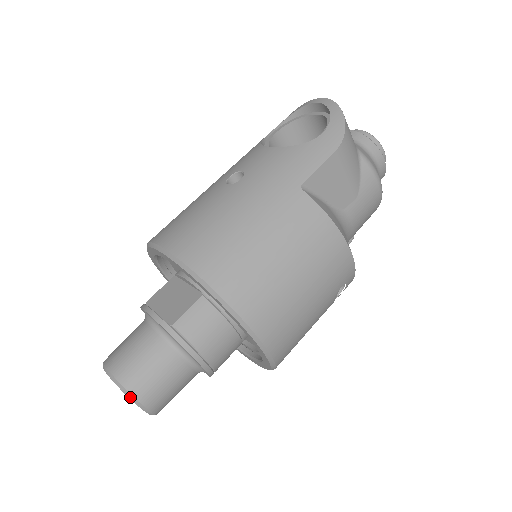
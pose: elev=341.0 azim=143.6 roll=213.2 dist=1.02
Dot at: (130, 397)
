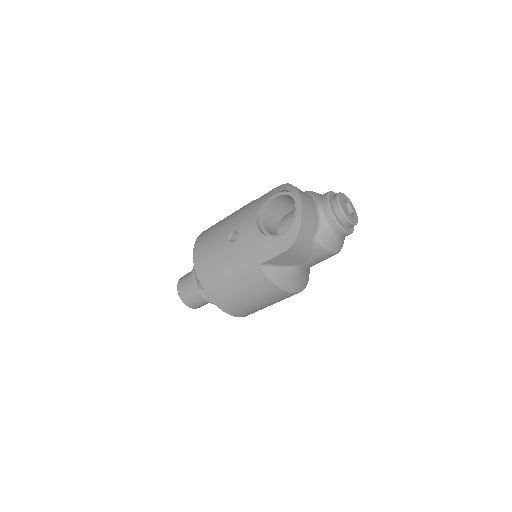
Dot at: occluded
